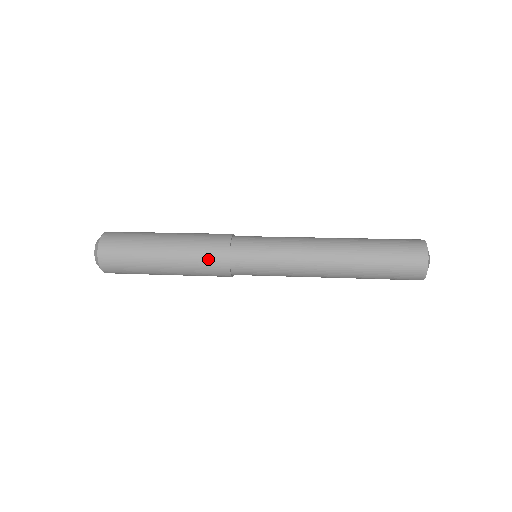
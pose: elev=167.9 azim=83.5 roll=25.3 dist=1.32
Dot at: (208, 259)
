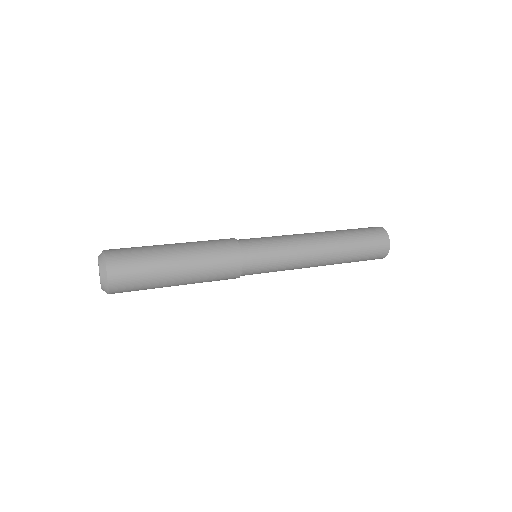
Dot at: (222, 259)
